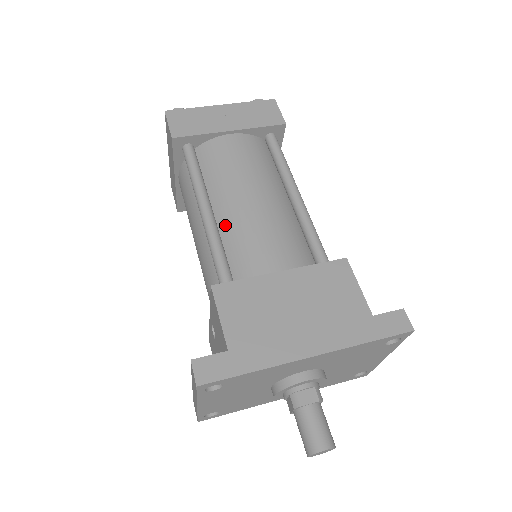
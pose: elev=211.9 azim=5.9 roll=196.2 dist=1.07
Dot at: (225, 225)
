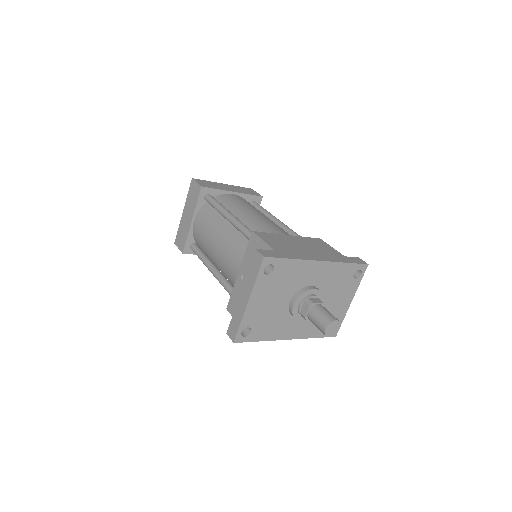
Dot at: (245, 222)
